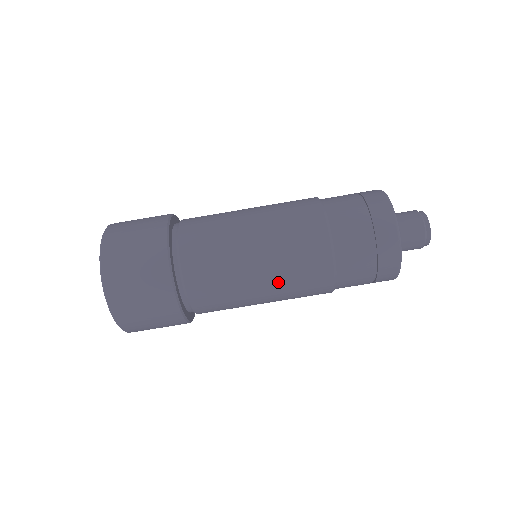
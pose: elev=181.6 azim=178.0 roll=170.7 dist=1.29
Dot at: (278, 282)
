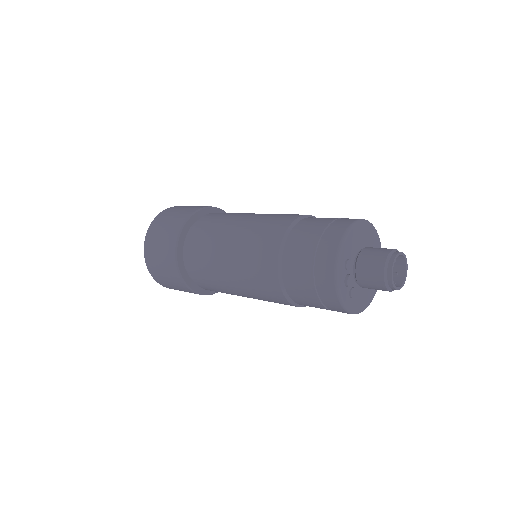
Dot at: (251, 296)
